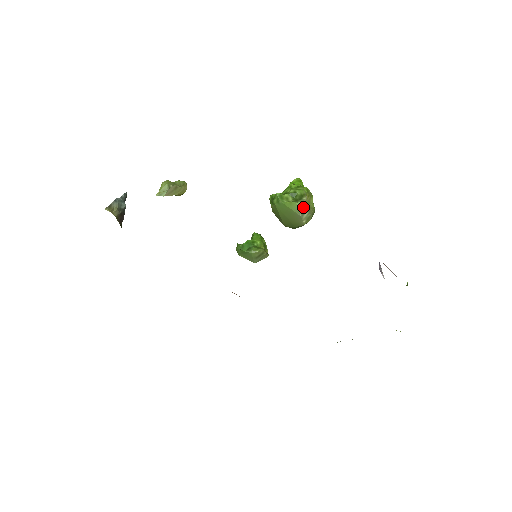
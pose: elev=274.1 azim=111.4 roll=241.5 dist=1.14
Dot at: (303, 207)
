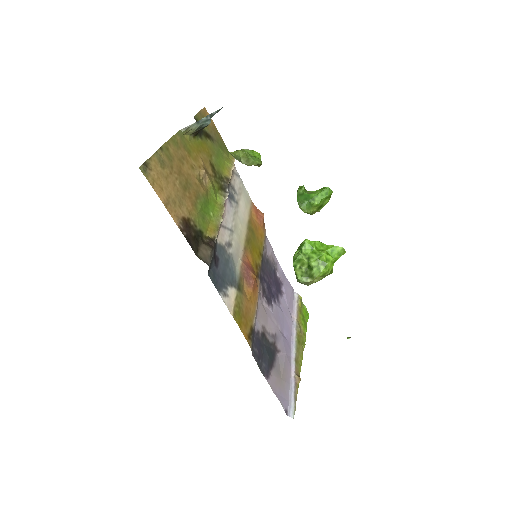
Dot at: occluded
